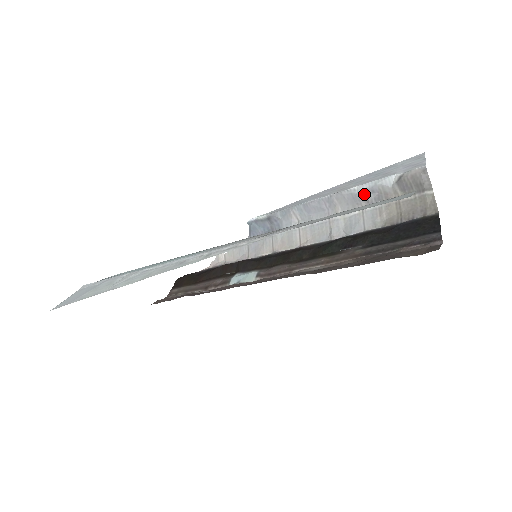
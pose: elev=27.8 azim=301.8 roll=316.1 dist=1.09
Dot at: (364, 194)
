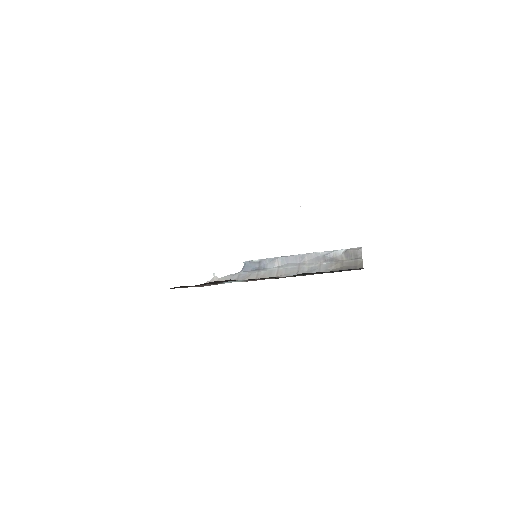
Dot at: (324, 256)
